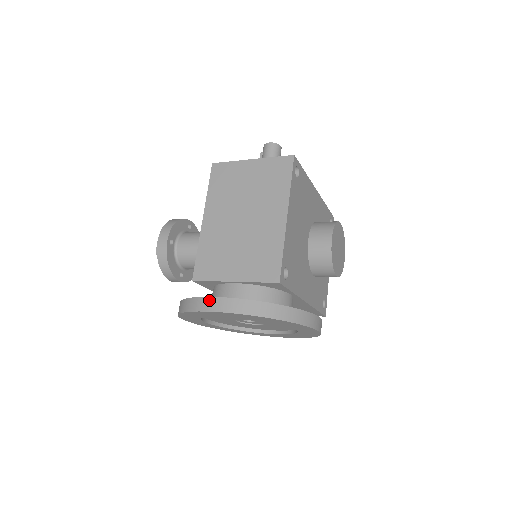
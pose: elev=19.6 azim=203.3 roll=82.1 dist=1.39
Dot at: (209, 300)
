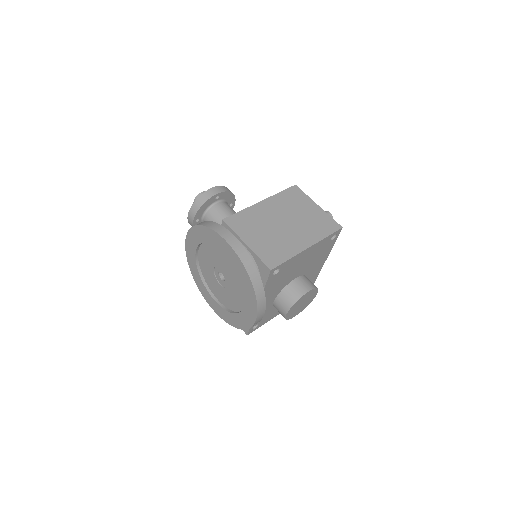
Dot at: (229, 233)
